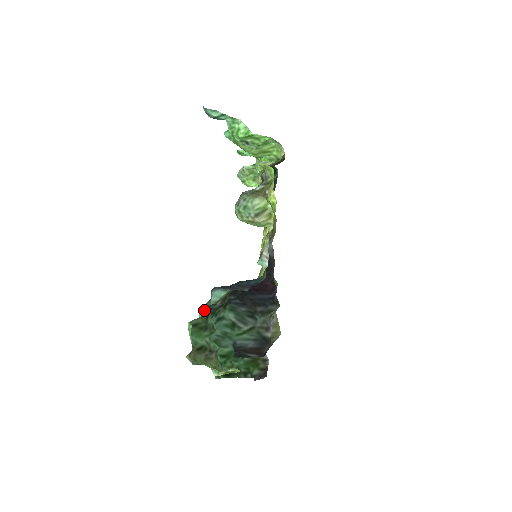
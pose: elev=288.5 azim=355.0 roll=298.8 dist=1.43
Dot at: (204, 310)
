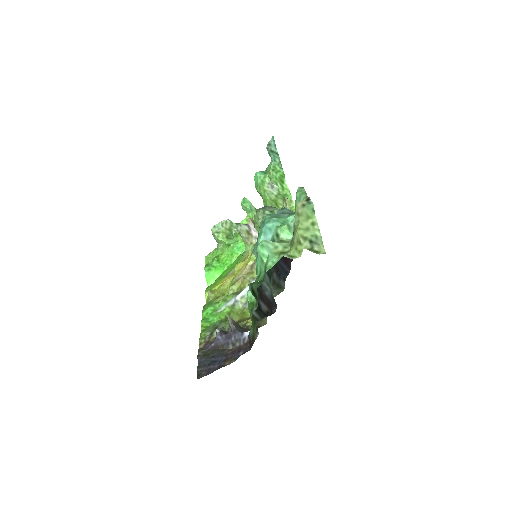
Dot at: occluded
